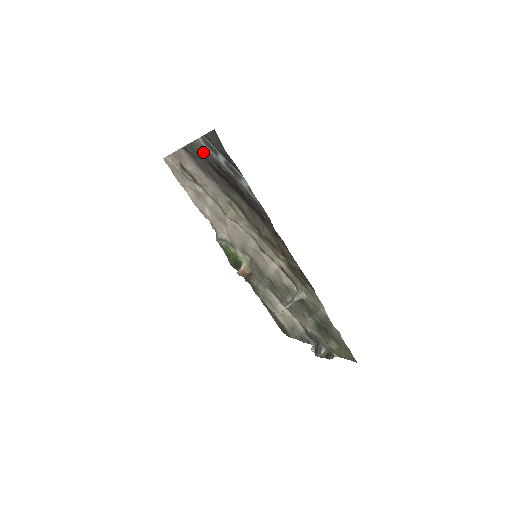
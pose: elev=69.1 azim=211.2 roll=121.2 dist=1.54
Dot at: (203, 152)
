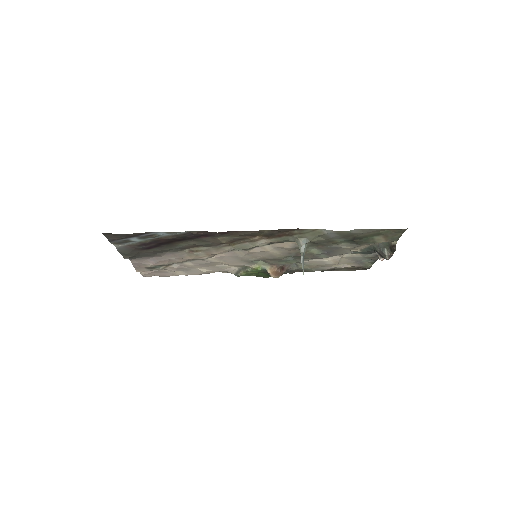
Dot at: (129, 249)
